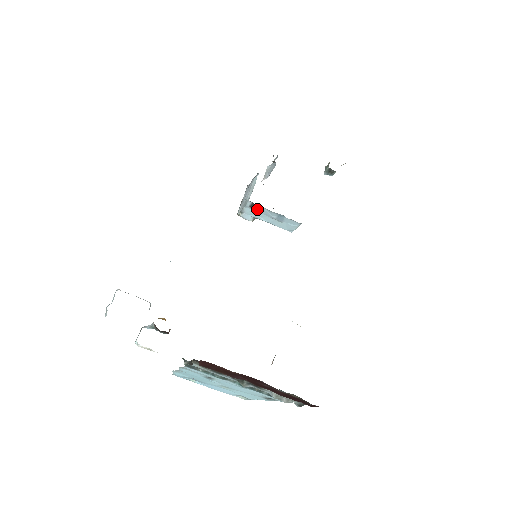
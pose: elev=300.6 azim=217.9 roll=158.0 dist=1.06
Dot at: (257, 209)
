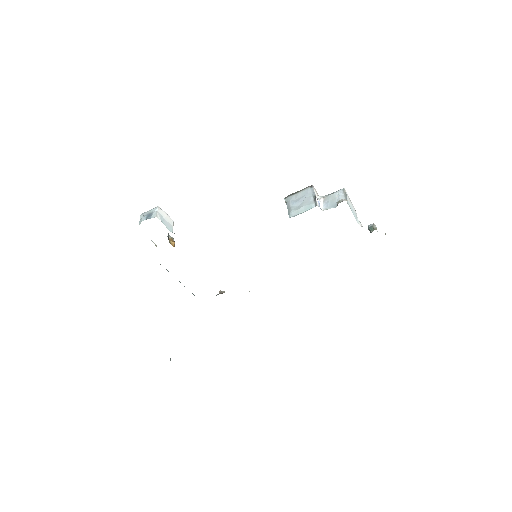
Dot at: occluded
